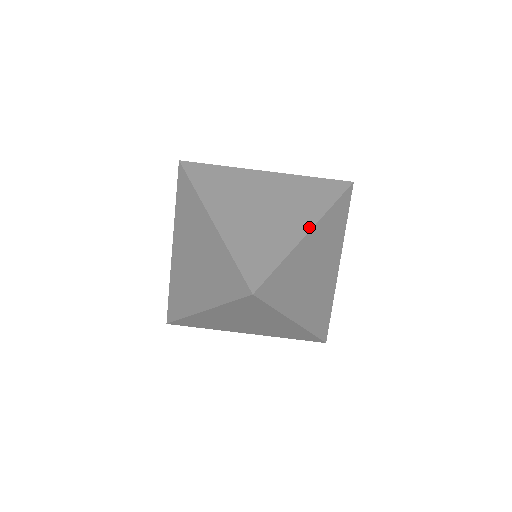
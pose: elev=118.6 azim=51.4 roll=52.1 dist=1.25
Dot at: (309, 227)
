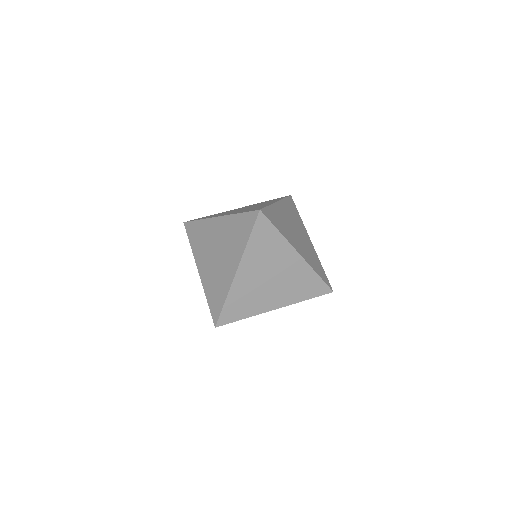
Dot at: (301, 254)
